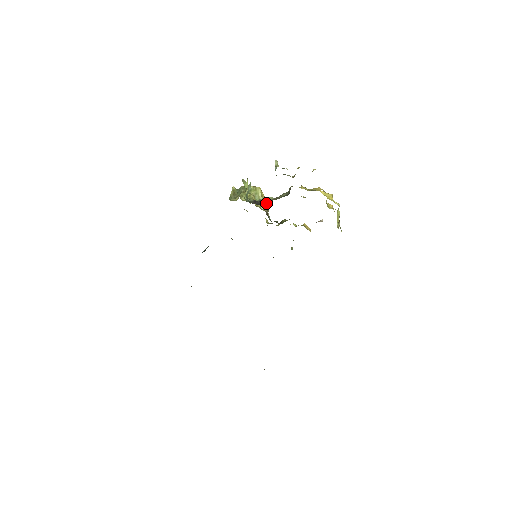
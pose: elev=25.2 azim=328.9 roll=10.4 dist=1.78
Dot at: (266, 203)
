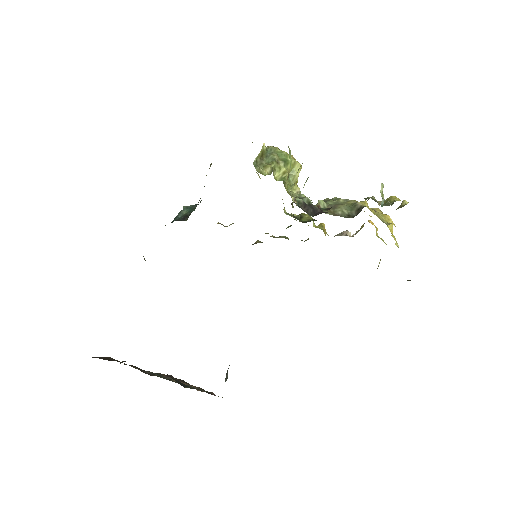
Dot at: (299, 190)
